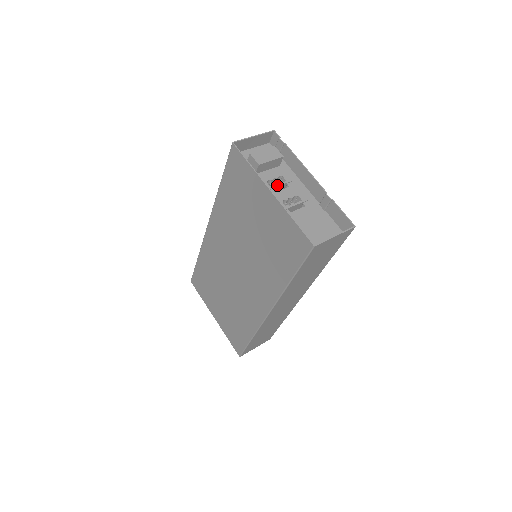
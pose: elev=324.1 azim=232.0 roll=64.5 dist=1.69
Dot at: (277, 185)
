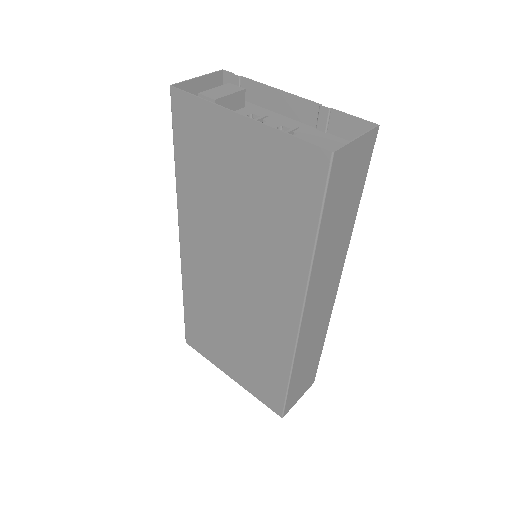
Dot at: occluded
